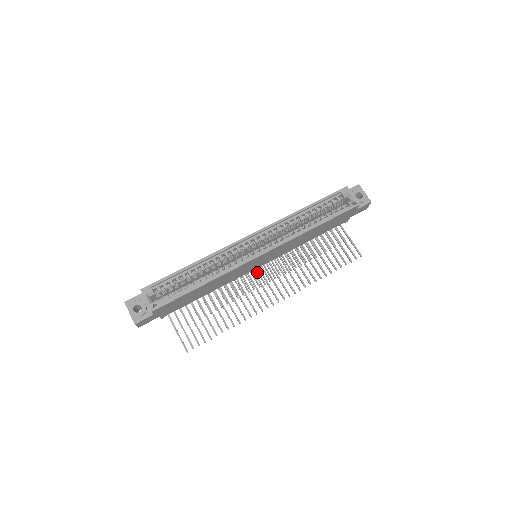
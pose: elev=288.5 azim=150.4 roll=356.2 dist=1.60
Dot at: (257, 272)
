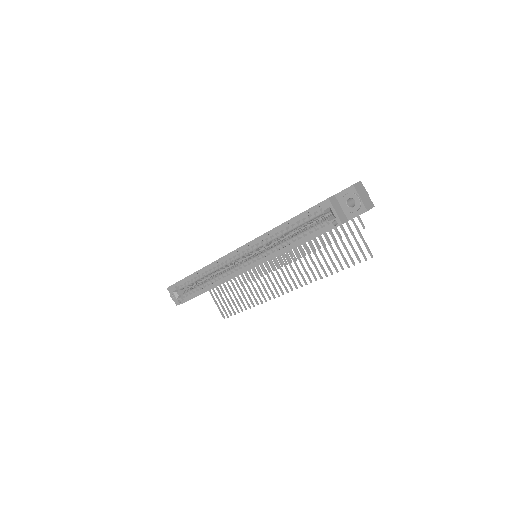
Dot at: occluded
